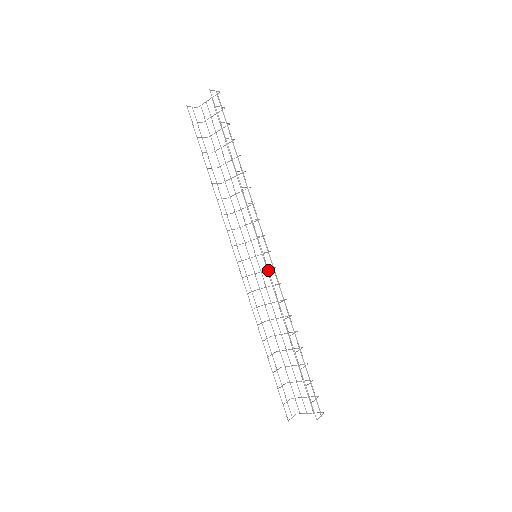
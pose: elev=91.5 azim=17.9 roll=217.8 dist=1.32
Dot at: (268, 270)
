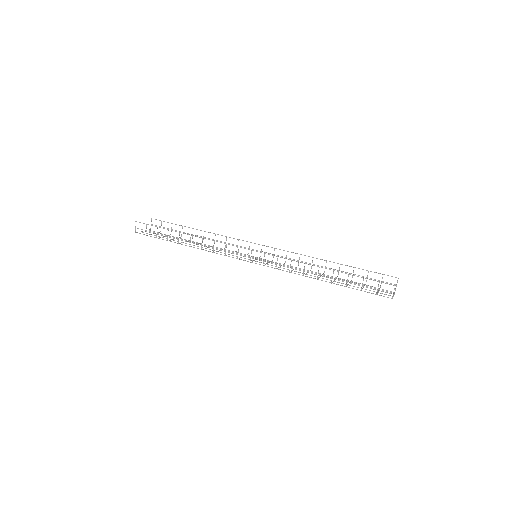
Dot at: (275, 248)
